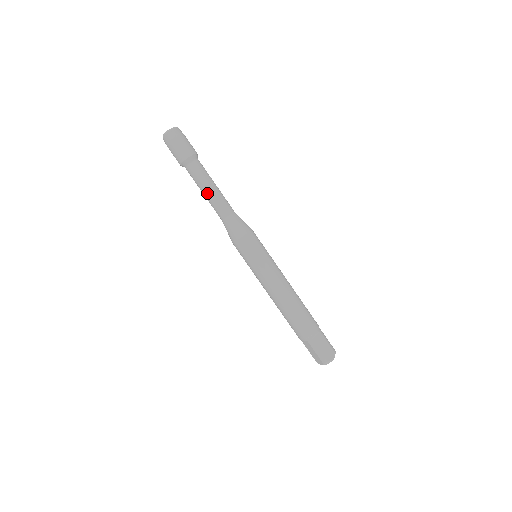
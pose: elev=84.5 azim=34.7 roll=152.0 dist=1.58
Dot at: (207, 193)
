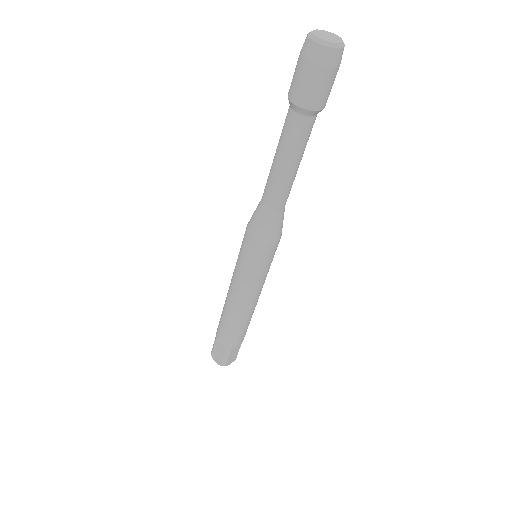
Dot at: (284, 168)
